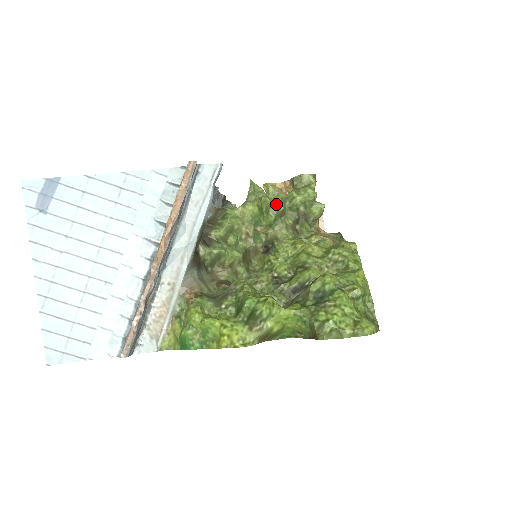
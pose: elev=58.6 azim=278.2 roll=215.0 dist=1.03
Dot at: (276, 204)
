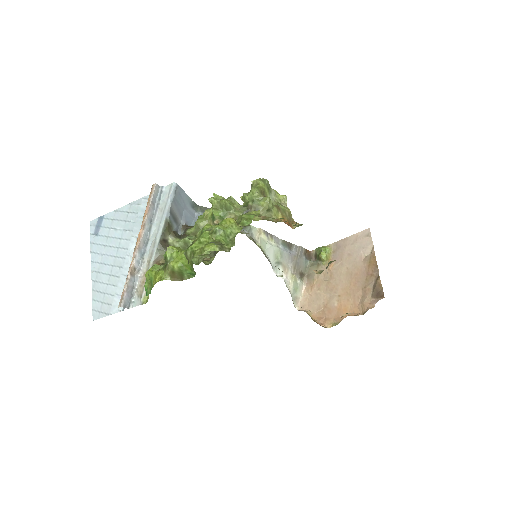
Dot at: (221, 202)
